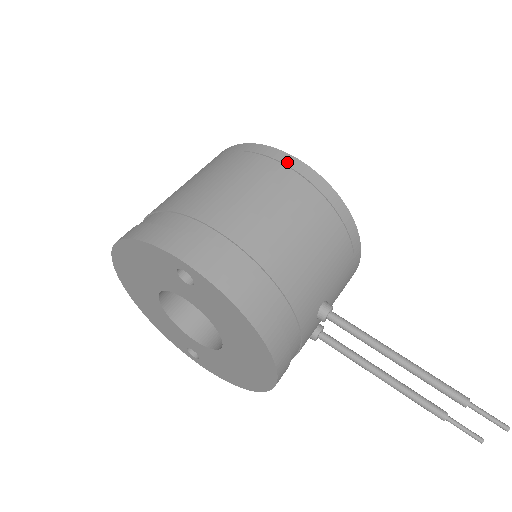
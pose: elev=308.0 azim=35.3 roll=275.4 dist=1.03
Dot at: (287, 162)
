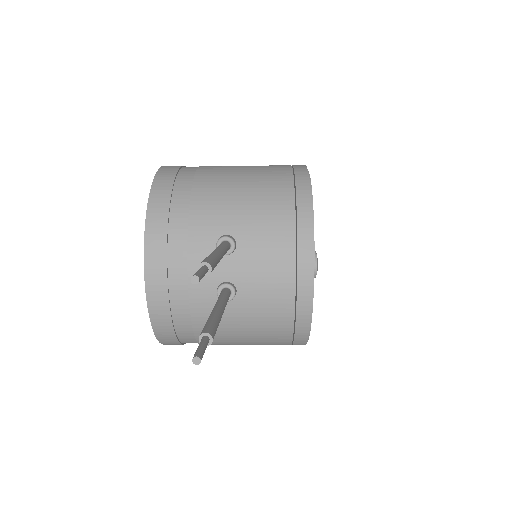
Dot at: occluded
